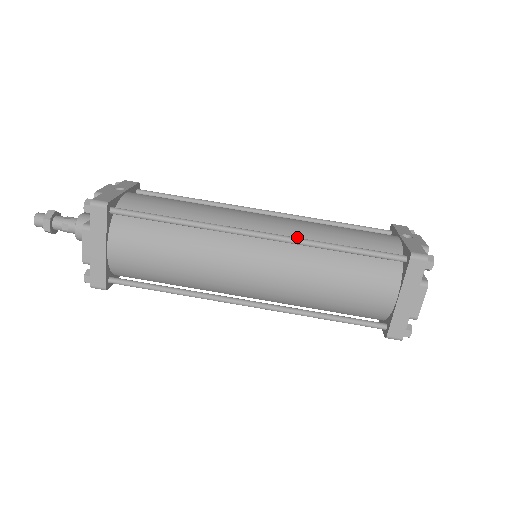
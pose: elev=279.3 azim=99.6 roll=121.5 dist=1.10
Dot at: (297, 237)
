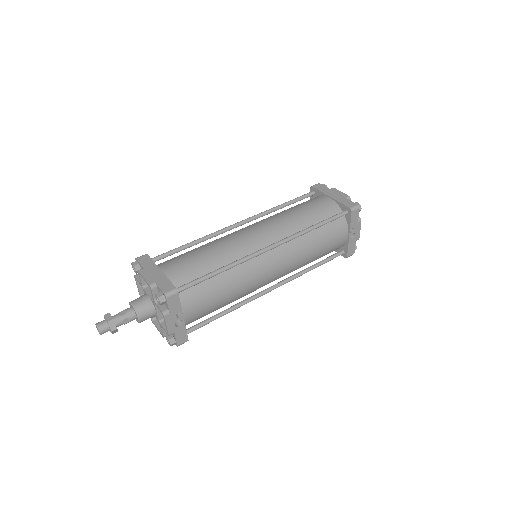
Dot at: occluded
